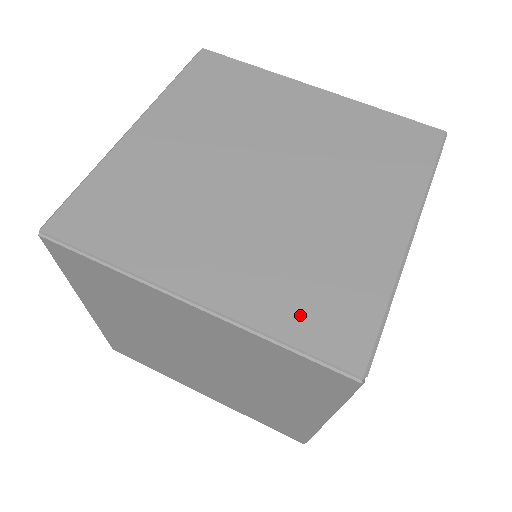
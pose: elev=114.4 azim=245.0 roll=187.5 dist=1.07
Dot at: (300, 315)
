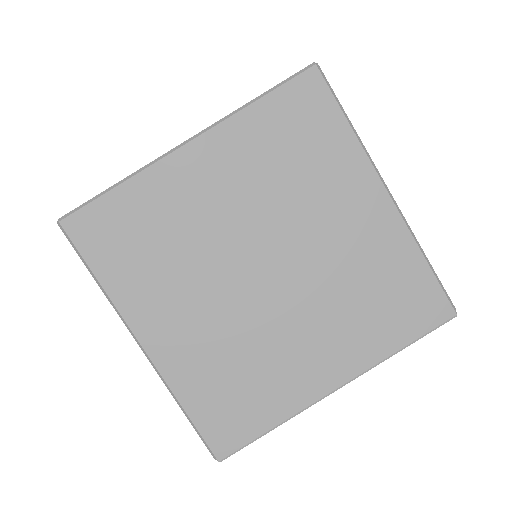
Dot at: (395, 325)
